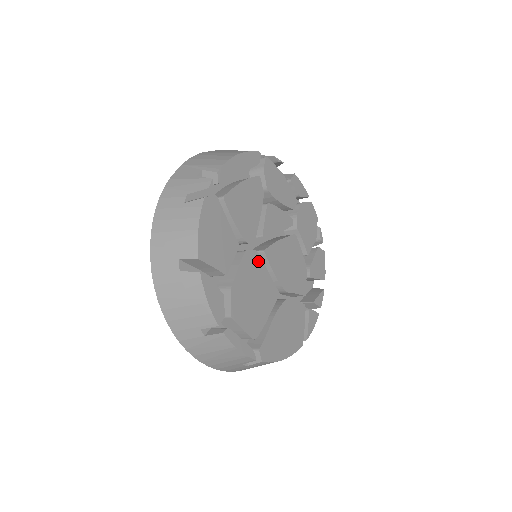
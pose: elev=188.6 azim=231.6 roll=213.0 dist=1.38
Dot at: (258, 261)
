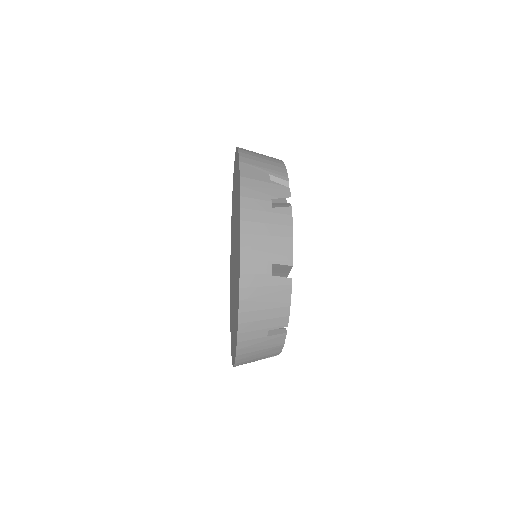
Dot at: occluded
